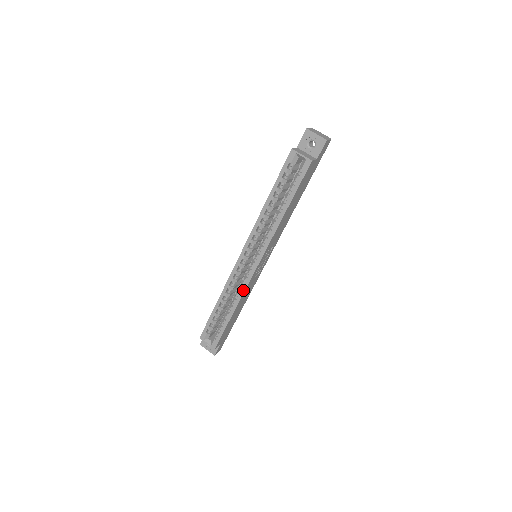
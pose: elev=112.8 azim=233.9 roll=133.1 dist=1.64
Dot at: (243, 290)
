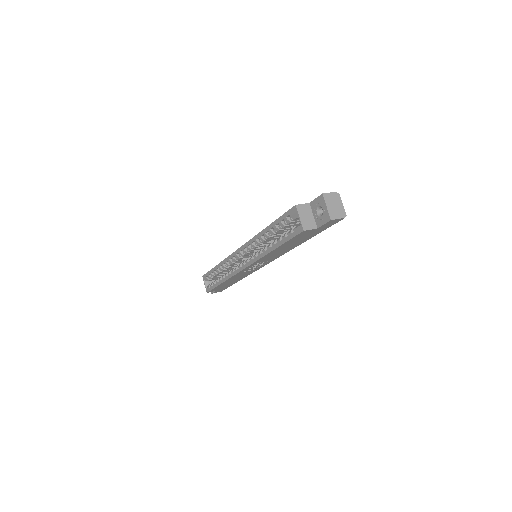
Dot at: (232, 275)
